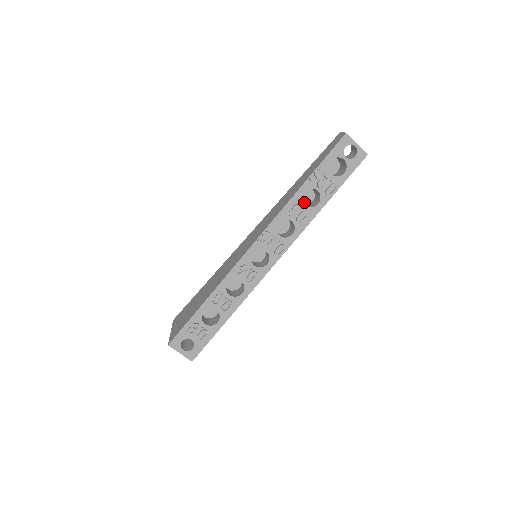
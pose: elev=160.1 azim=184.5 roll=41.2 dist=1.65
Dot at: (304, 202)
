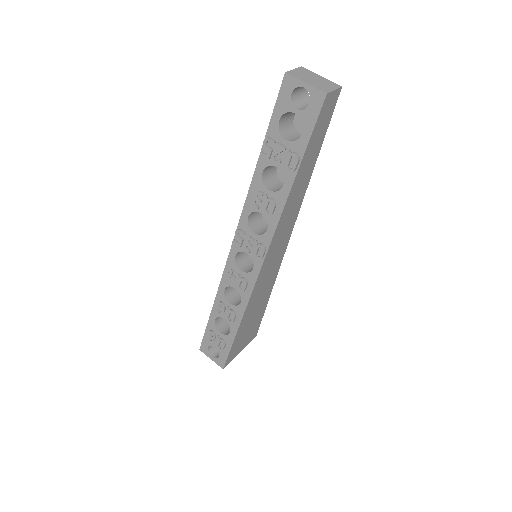
Dot at: occluded
